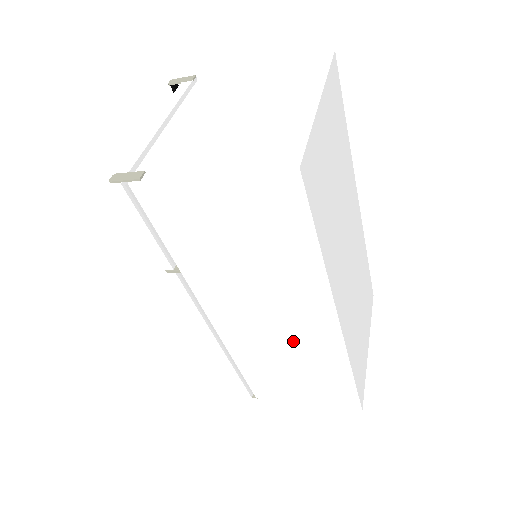
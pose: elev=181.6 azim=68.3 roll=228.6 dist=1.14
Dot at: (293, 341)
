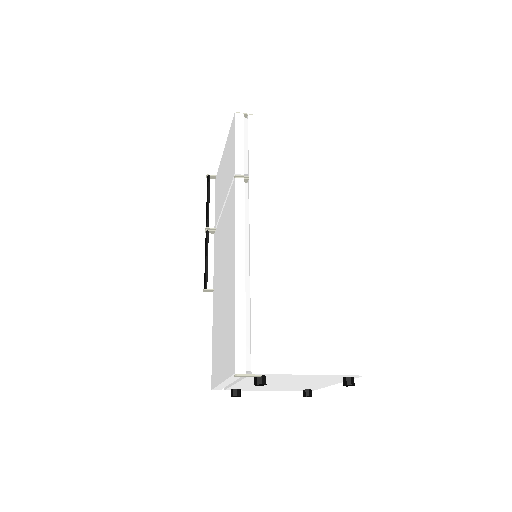
Dot at: (314, 257)
